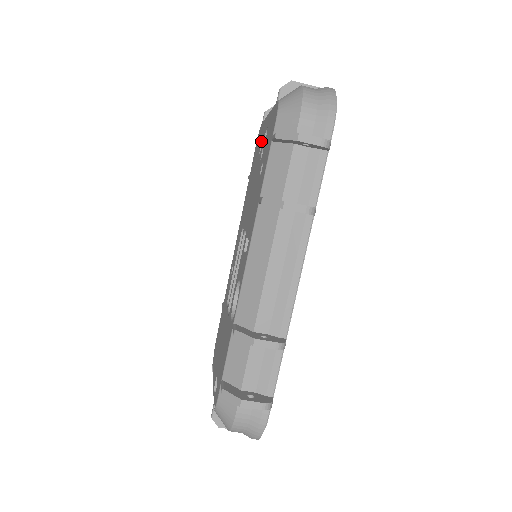
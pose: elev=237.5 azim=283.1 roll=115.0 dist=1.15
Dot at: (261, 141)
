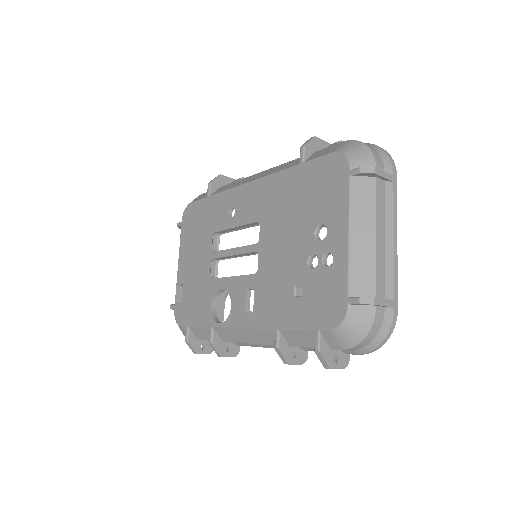
Dot at: (326, 223)
